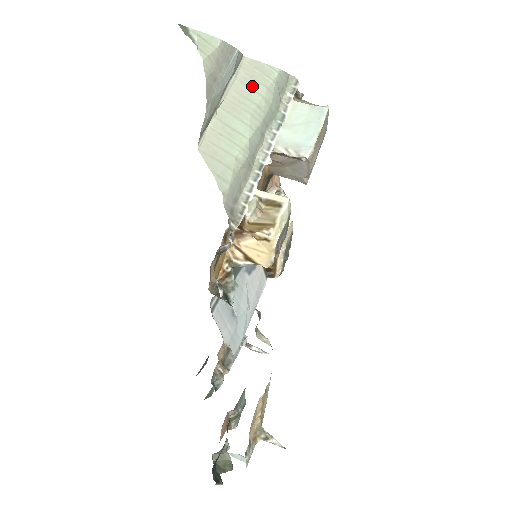
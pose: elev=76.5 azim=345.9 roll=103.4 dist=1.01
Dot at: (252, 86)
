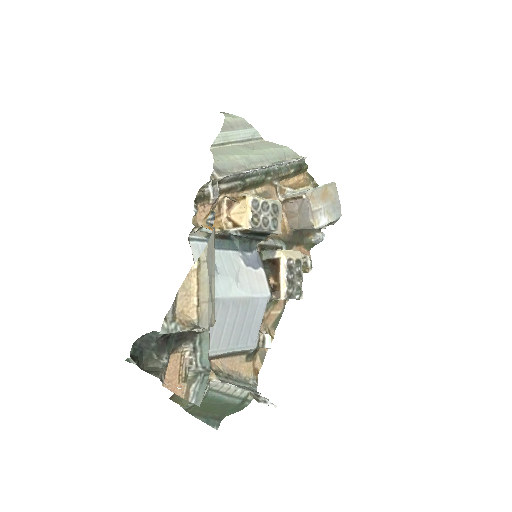
Dot at: (263, 146)
